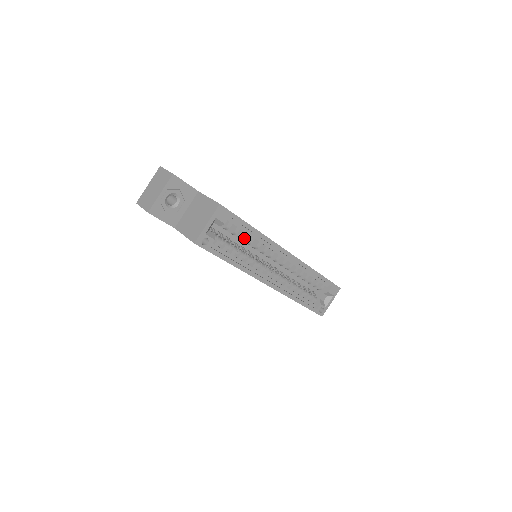
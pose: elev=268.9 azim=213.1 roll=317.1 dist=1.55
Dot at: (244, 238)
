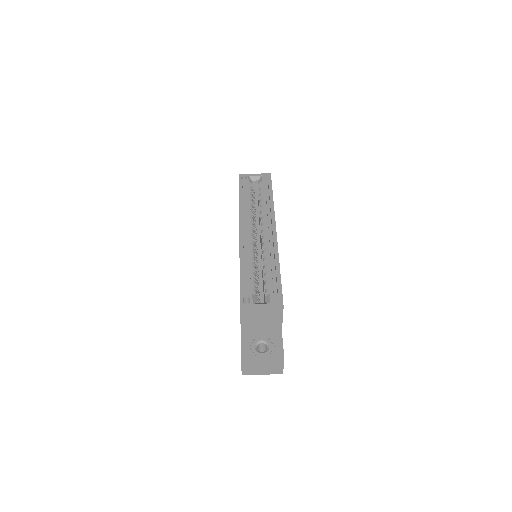
Dot at: (262, 201)
